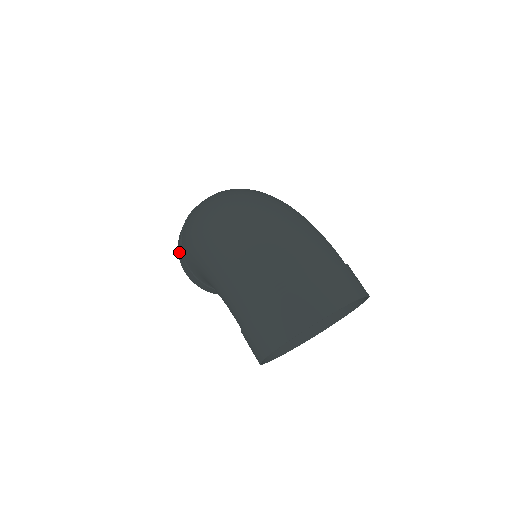
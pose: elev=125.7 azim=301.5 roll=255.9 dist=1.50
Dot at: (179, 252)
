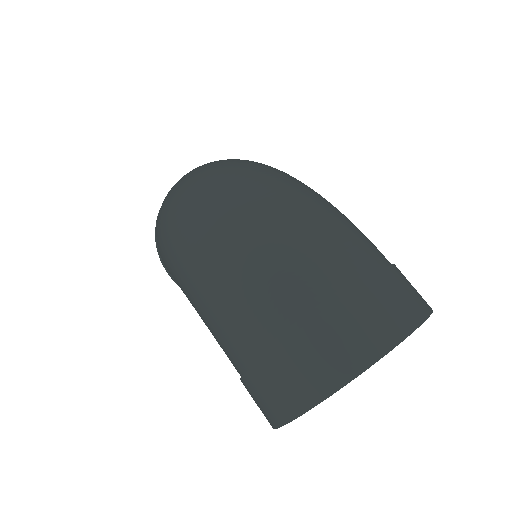
Dot at: occluded
